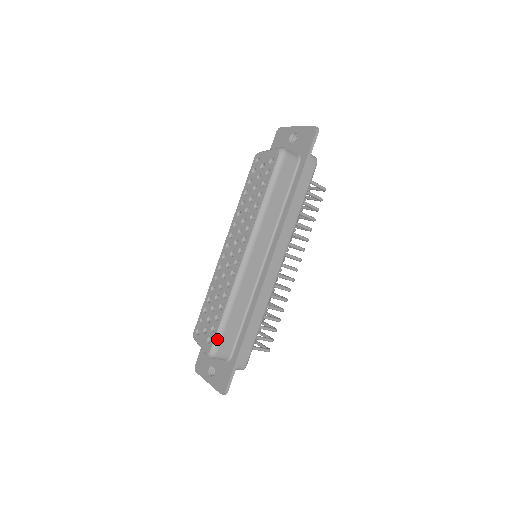
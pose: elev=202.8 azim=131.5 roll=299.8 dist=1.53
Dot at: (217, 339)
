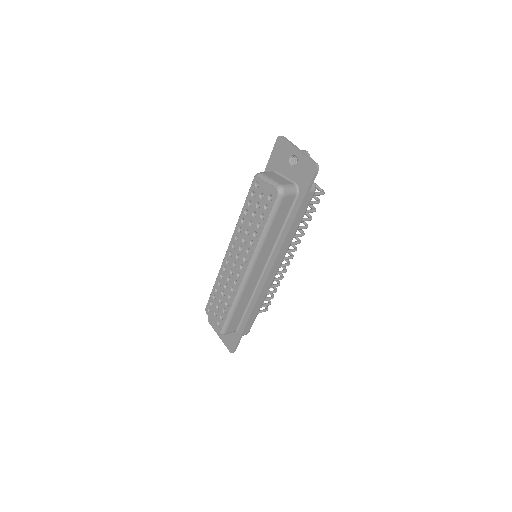
Dot at: (225, 326)
